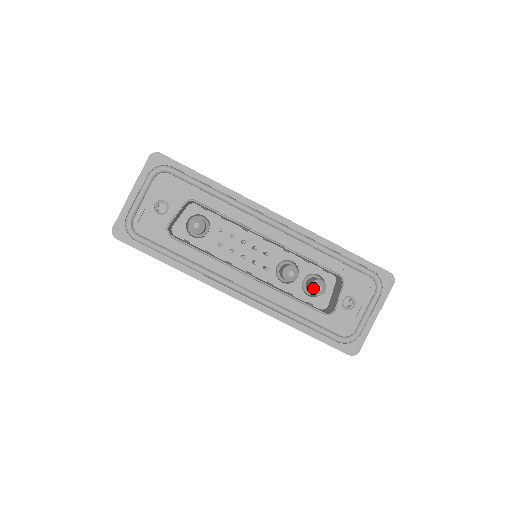
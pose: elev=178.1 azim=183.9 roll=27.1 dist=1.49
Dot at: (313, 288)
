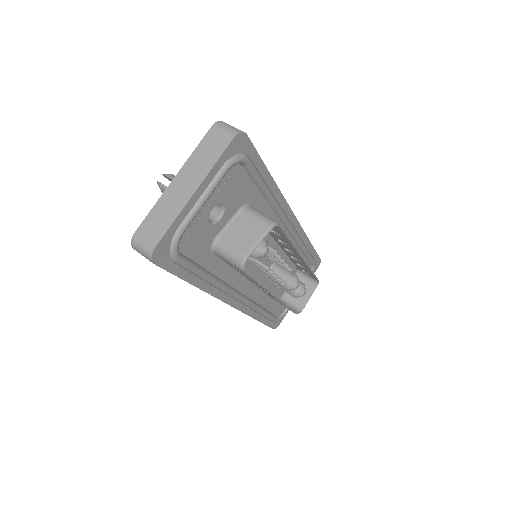
Dot at: (300, 294)
